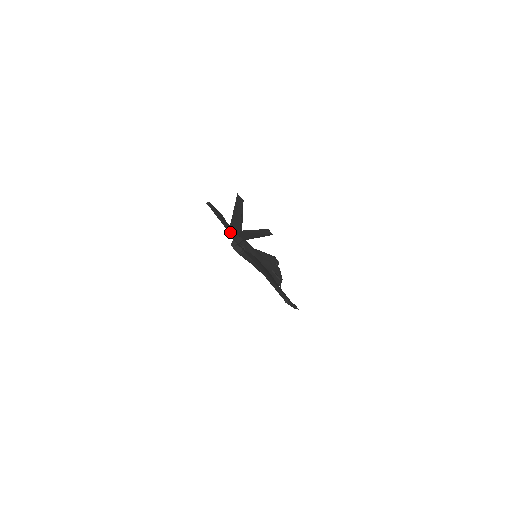
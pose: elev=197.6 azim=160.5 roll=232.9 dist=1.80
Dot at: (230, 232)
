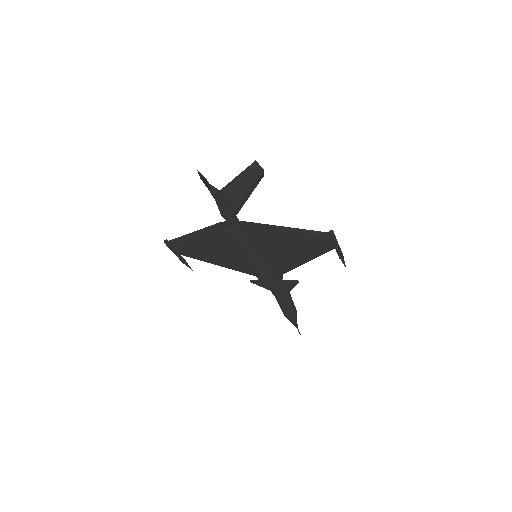
Dot at: (217, 192)
